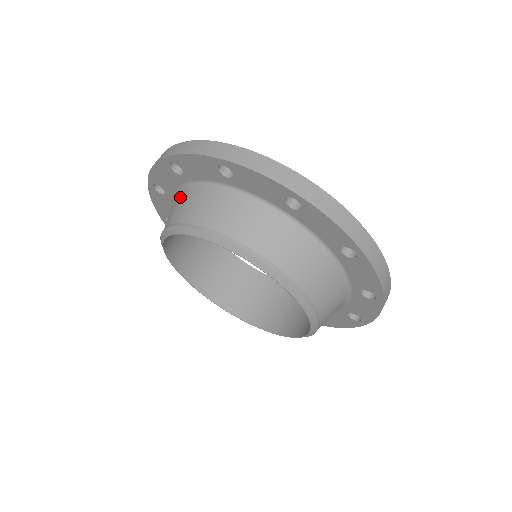
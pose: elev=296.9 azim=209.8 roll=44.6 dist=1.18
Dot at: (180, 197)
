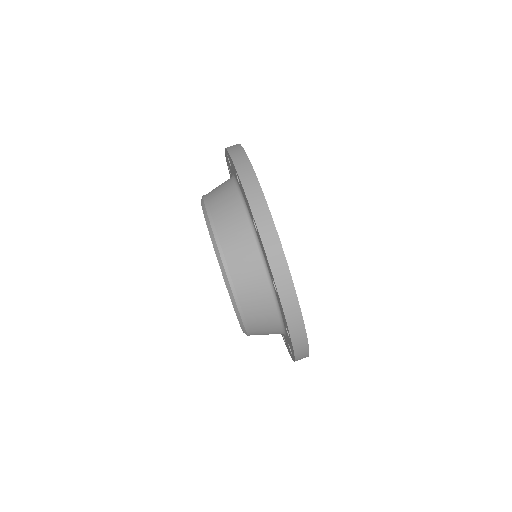
Dot at: (225, 181)
